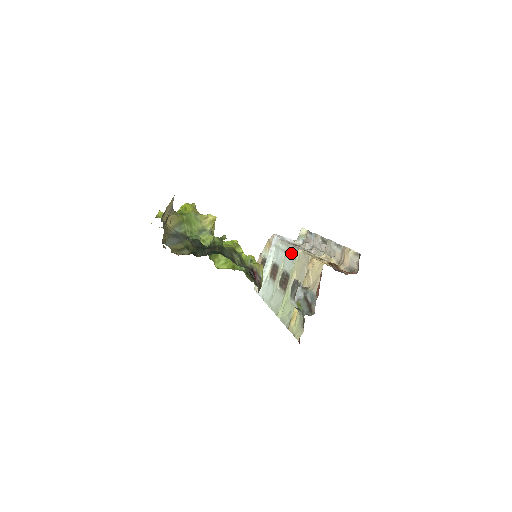
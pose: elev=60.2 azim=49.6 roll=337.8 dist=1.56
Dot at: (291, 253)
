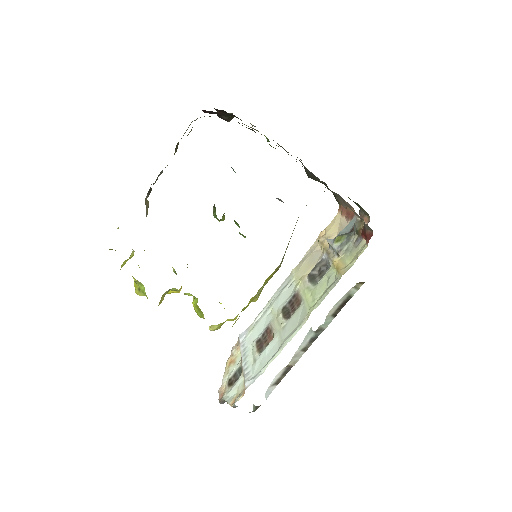
Dot at: (282, 288)
